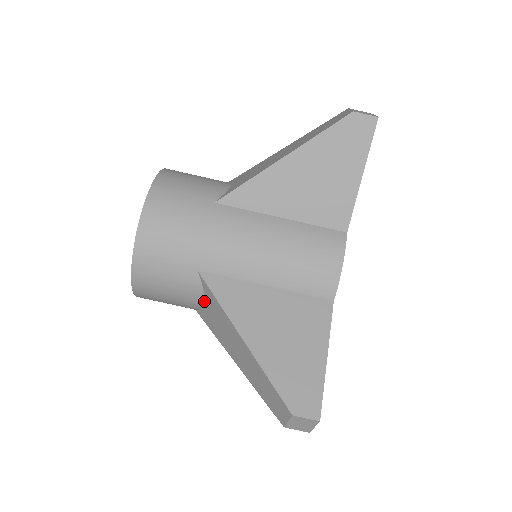
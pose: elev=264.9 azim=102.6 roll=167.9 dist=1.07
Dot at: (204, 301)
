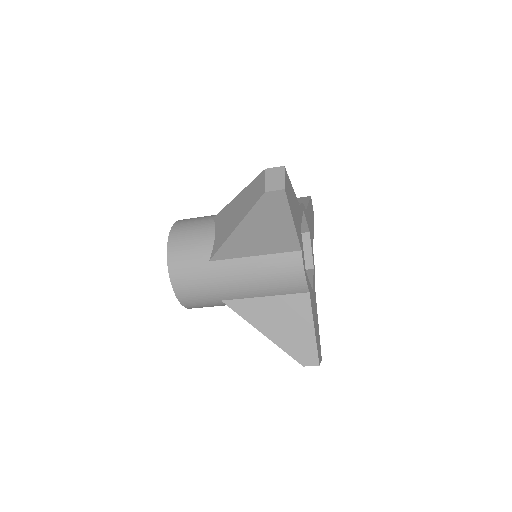
Dot at: occluded
